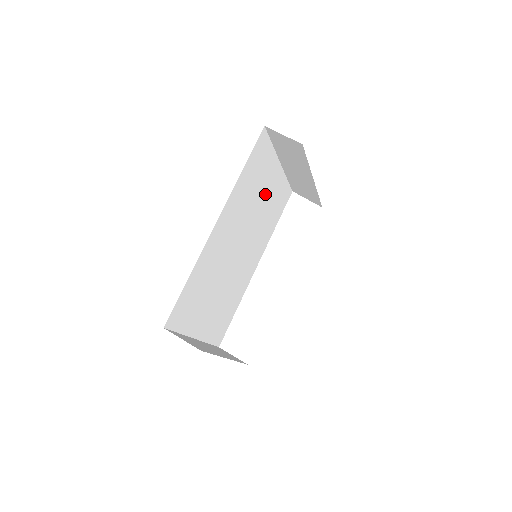
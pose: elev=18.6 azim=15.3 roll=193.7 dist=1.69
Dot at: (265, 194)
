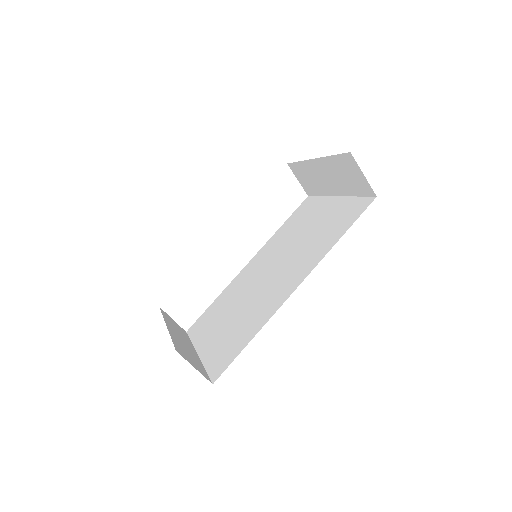
Dot at: occluded
